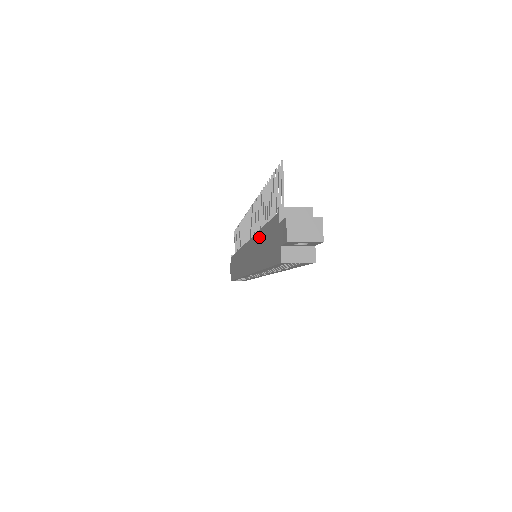
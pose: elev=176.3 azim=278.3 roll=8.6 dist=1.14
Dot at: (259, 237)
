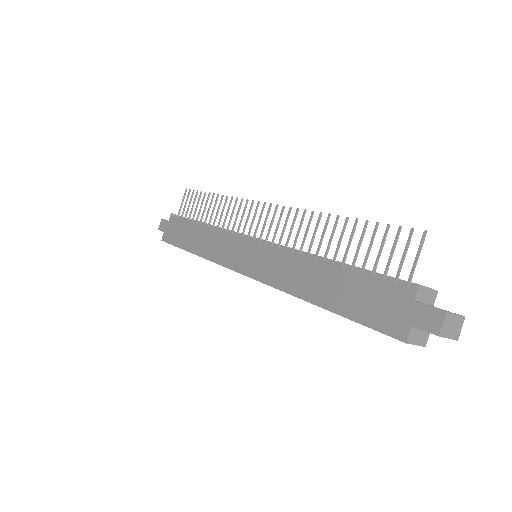
Dot at: (320, 267)
